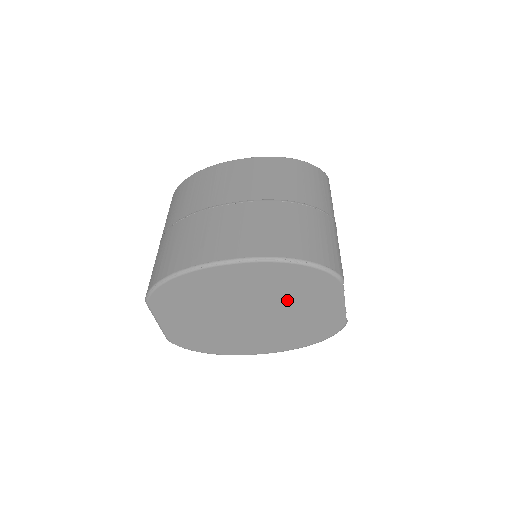
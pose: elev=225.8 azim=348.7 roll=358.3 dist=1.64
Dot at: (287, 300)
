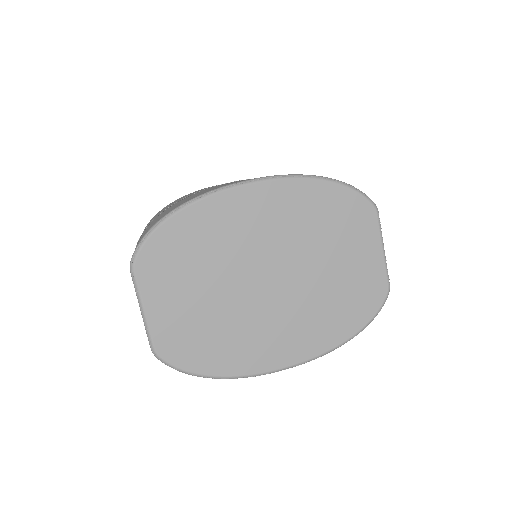
Dot at: (318, 247)
